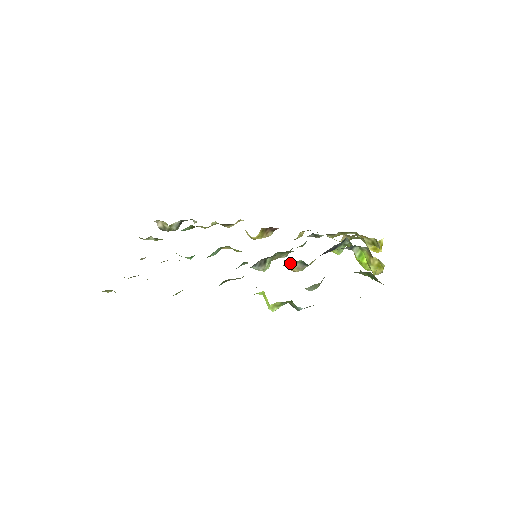
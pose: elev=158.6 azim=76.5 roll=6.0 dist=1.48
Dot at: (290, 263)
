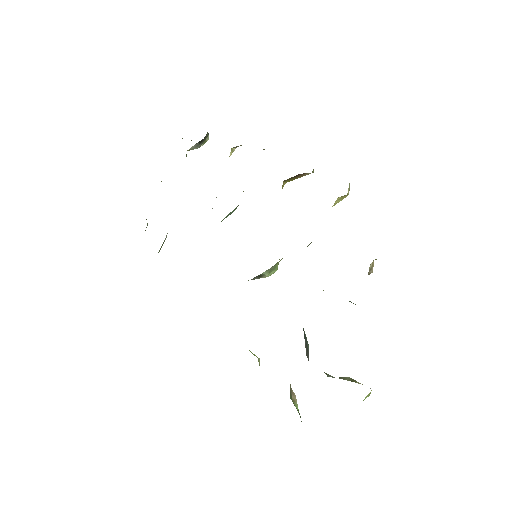
Dot at: occluded
